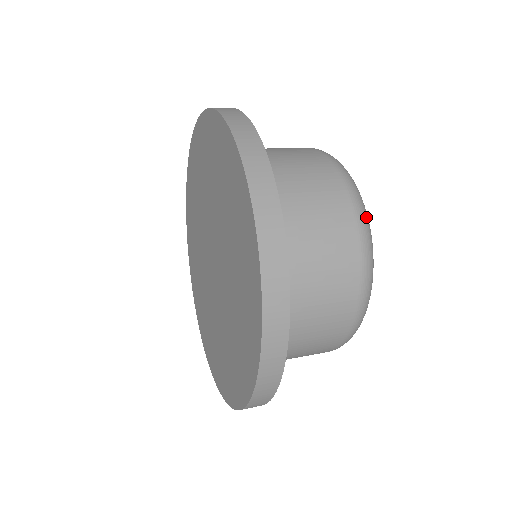
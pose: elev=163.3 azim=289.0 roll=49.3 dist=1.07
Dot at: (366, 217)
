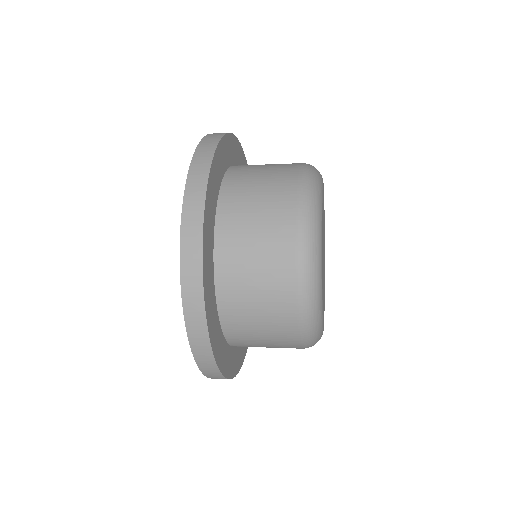
Dot at: occluded
